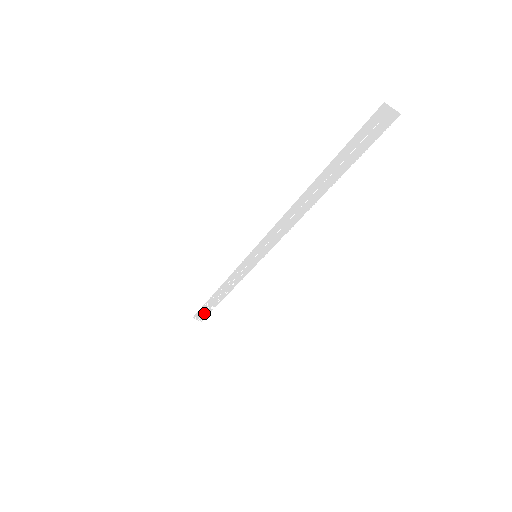
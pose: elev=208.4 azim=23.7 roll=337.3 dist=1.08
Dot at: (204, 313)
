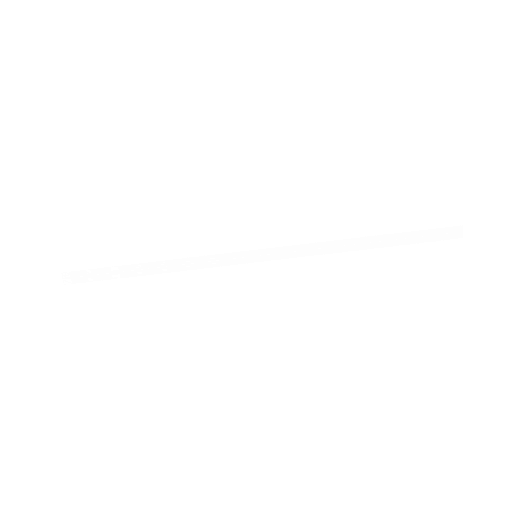
Dot at: (90, 276)
